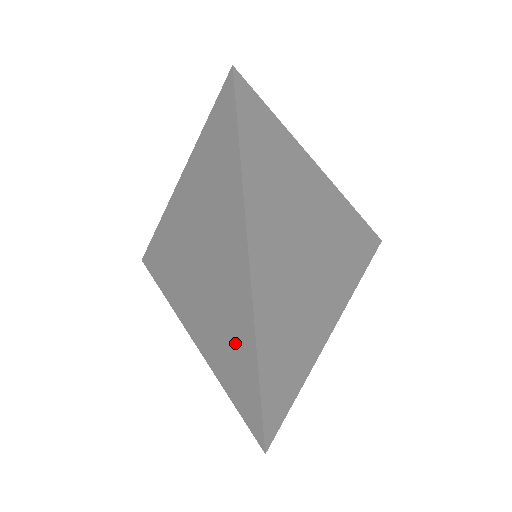
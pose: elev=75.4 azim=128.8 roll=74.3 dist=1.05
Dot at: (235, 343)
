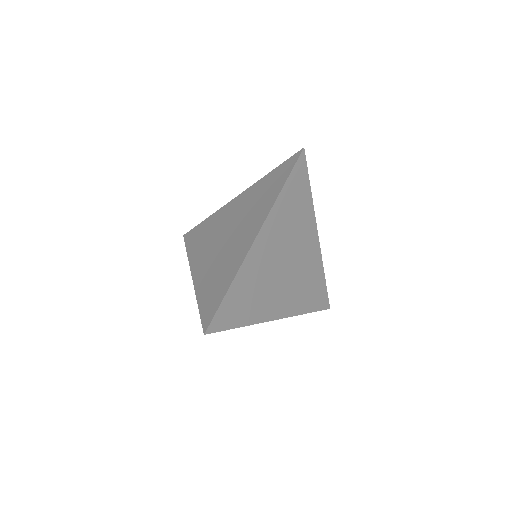
Dot at: (222, 276)
